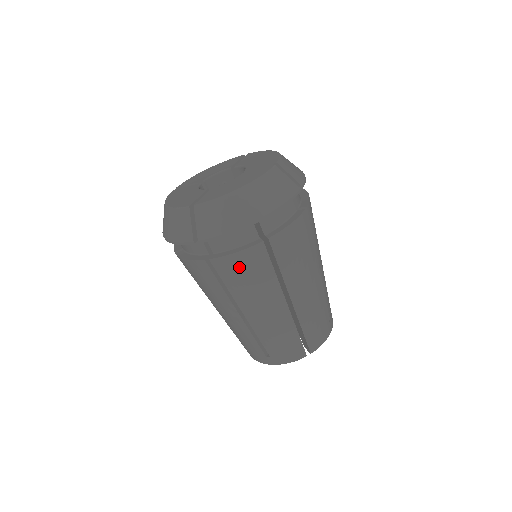
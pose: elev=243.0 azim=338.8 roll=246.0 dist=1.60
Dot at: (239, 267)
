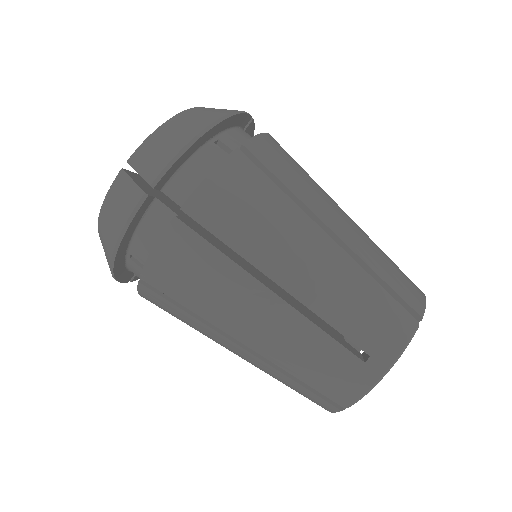
Dot at: (227, 196)
